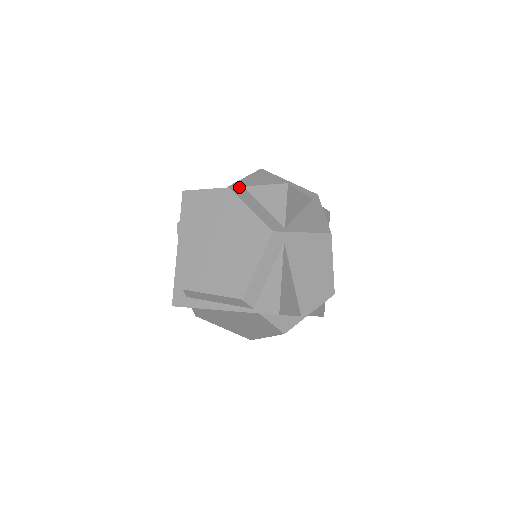
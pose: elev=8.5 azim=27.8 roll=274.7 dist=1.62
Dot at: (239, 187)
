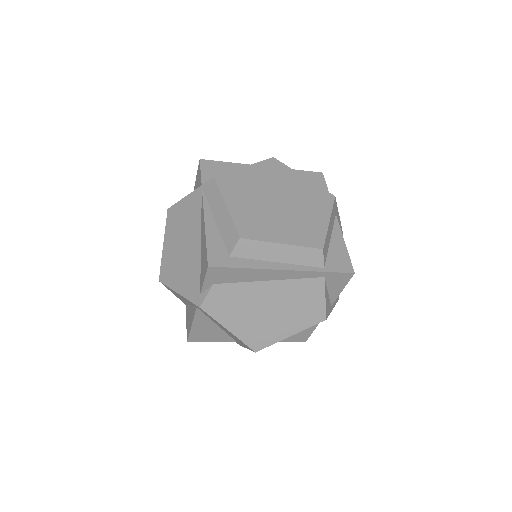
Dot at: occluded
